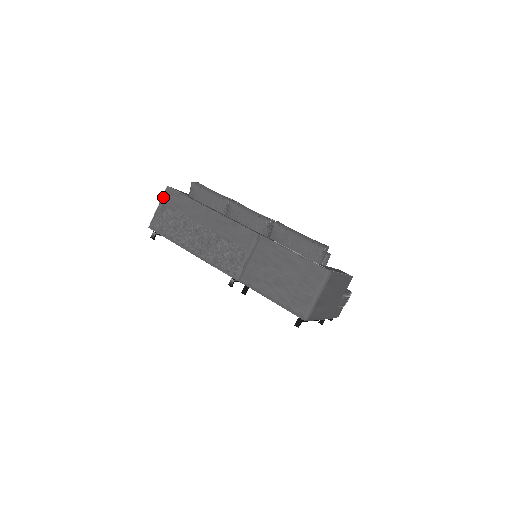
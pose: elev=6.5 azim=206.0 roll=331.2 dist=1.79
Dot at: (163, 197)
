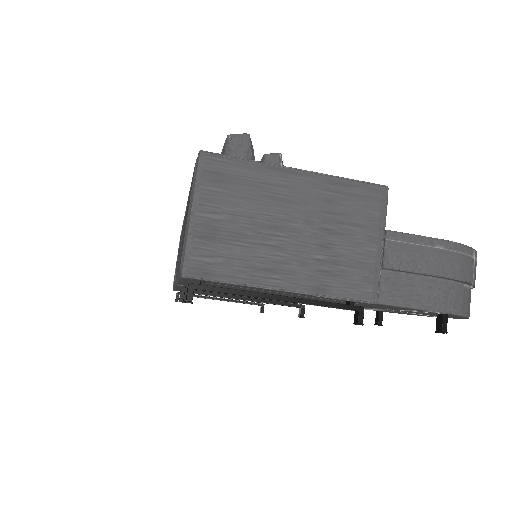
Dot at: occluded
